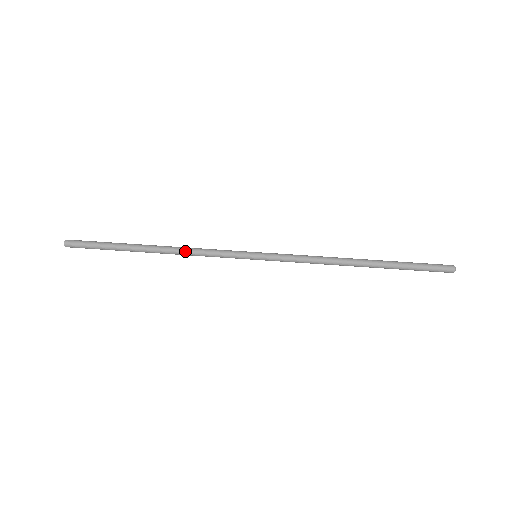
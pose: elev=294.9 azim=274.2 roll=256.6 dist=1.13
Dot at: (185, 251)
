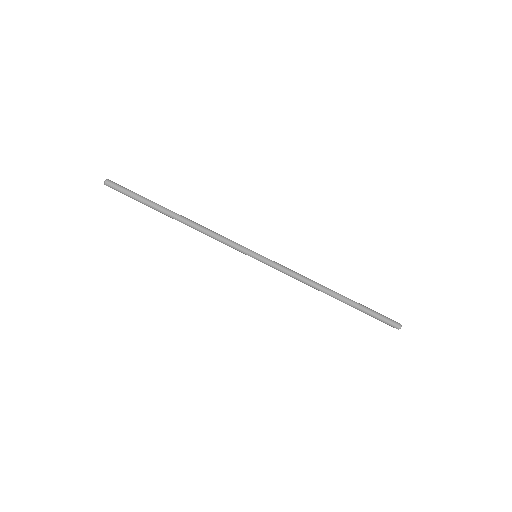
Dot at: (201, 232)
